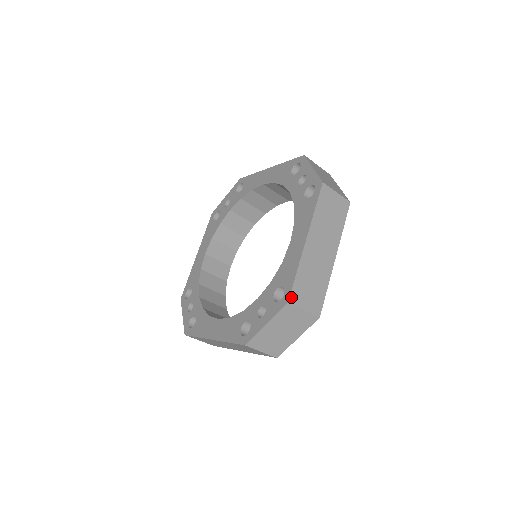
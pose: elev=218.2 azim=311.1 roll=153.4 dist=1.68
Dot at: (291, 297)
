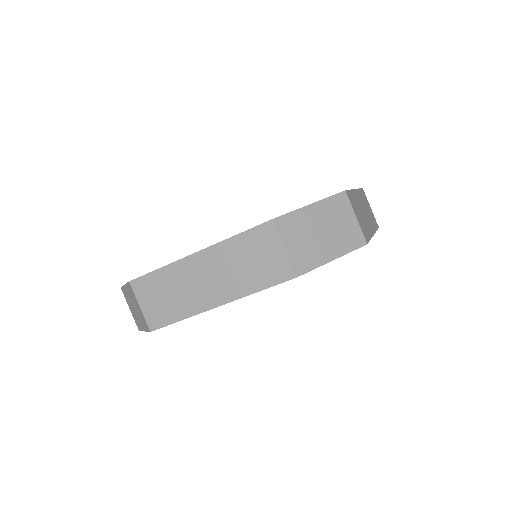
Dot at: (347, 193)
